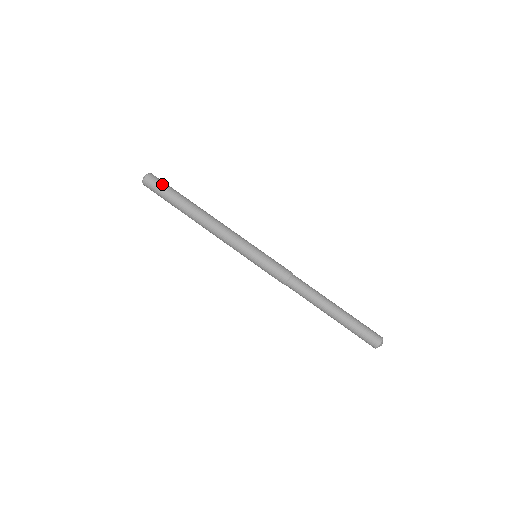
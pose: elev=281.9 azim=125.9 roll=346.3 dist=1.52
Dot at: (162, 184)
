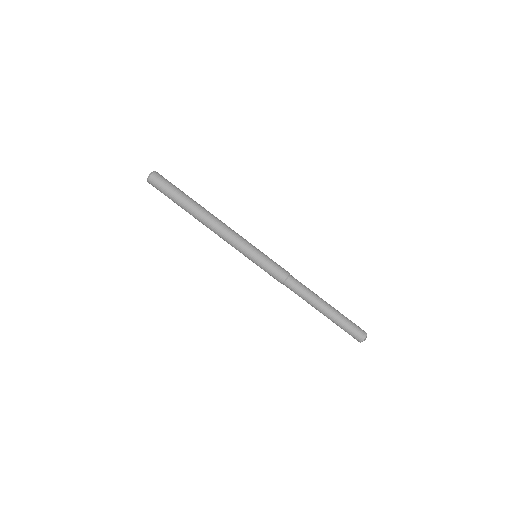
Dot at: (165, 185)
